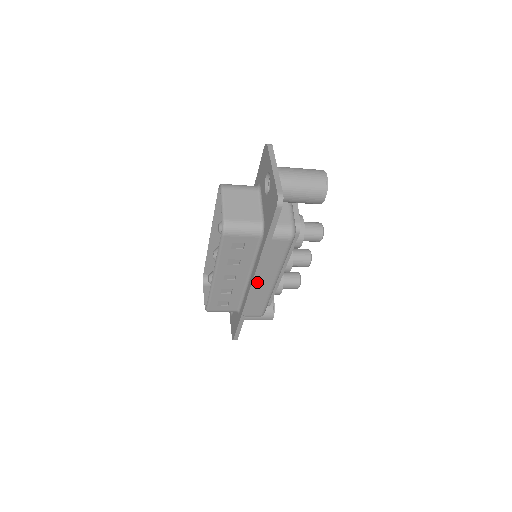
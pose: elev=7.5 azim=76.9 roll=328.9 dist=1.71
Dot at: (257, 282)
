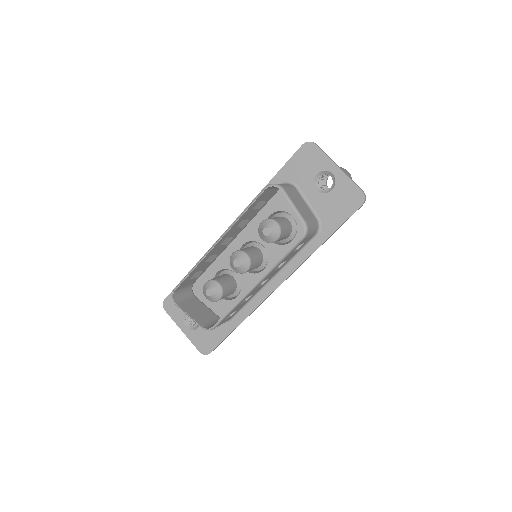
Dot at: occluded
